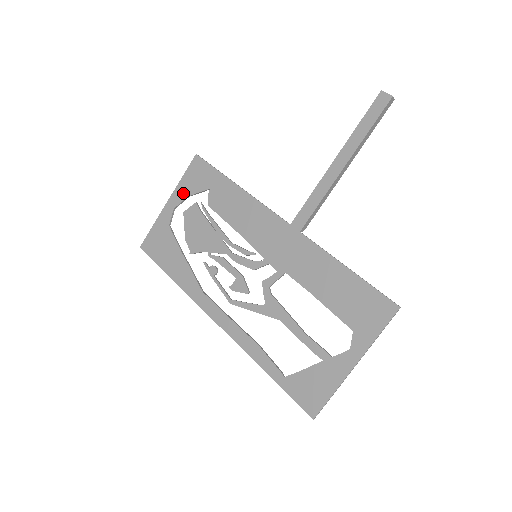
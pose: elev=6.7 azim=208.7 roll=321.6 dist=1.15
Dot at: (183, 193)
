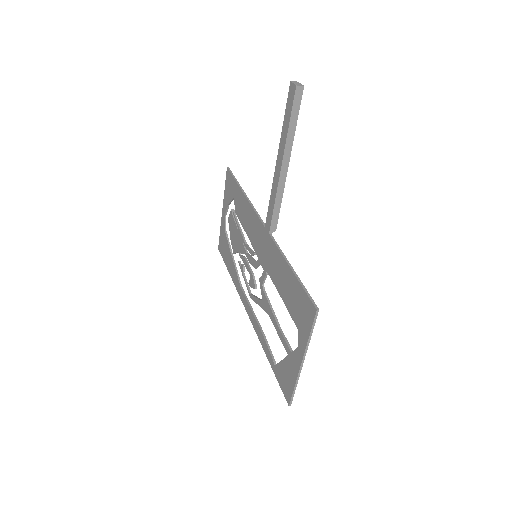
Dot at: (226, 202)
